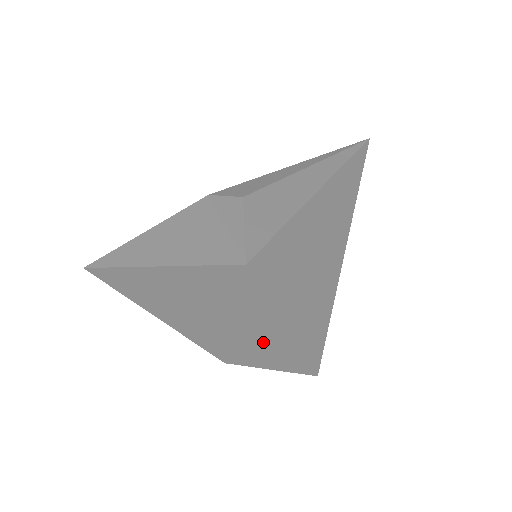
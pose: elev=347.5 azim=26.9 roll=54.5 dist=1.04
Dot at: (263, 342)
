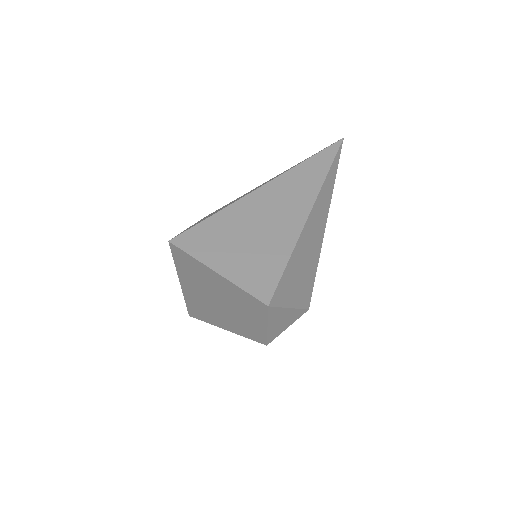
Dot at: (235, 299)
